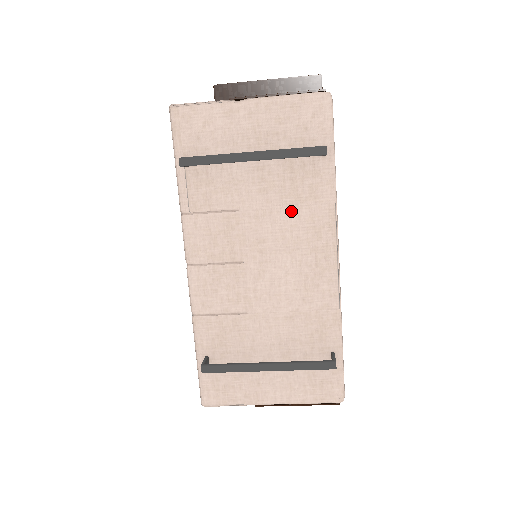
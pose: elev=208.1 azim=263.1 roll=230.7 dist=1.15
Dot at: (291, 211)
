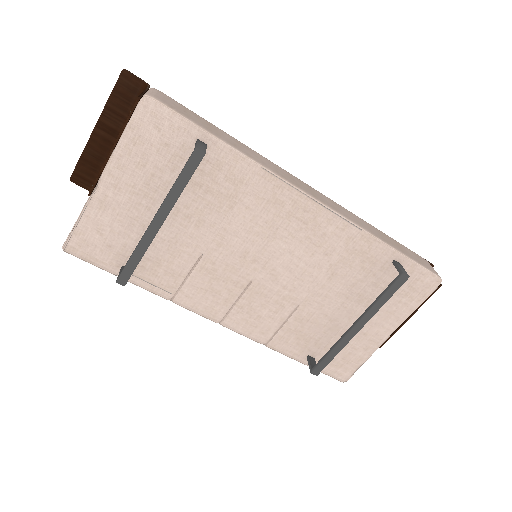
Dot at: (237, 212)
